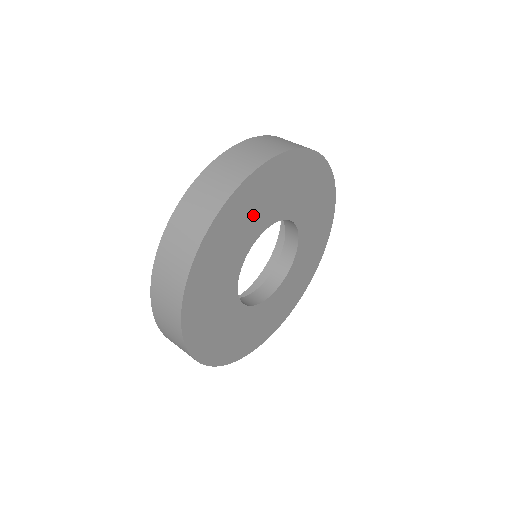
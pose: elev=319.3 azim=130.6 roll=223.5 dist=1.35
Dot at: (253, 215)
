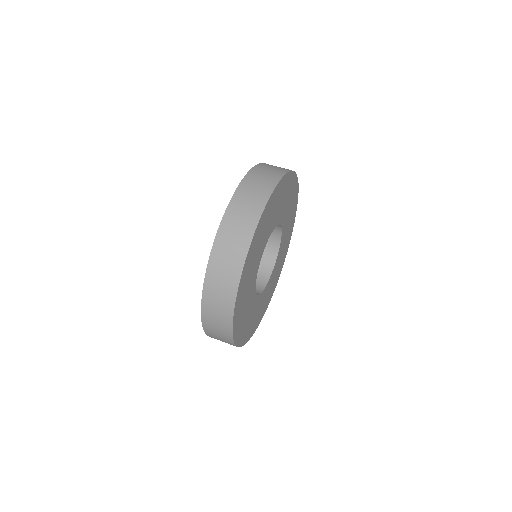
Dot at: (247, 294)
